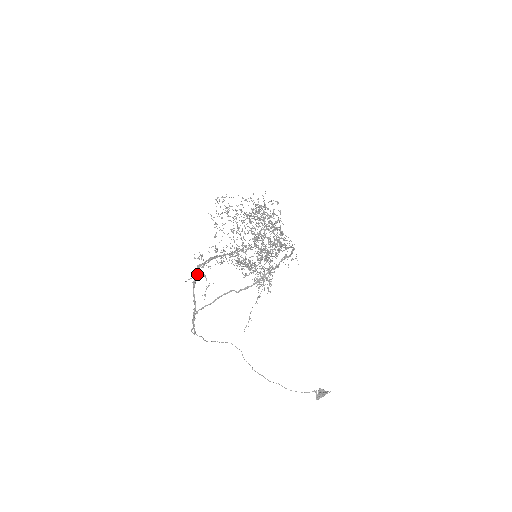
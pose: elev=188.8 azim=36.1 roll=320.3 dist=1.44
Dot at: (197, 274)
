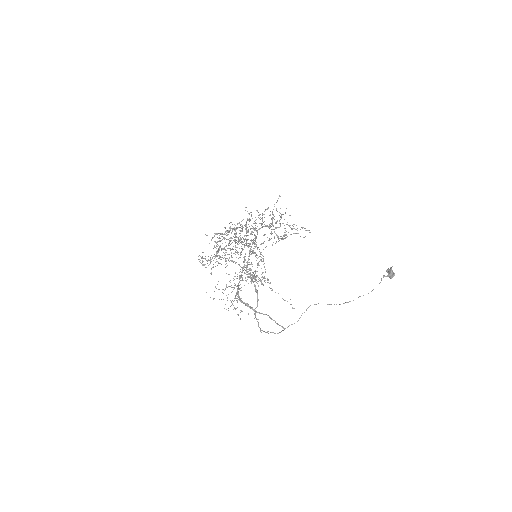
Dot at: (246, 304)
